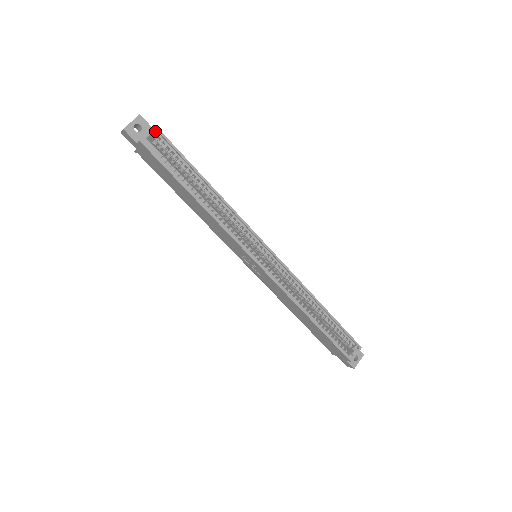
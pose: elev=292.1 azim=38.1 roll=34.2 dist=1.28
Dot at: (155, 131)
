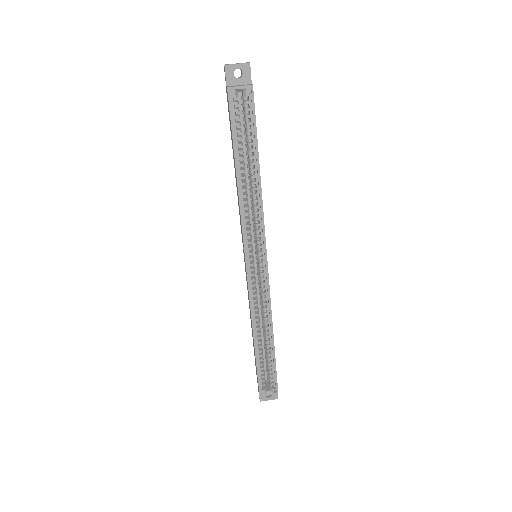
Dot at: (251, 88)
